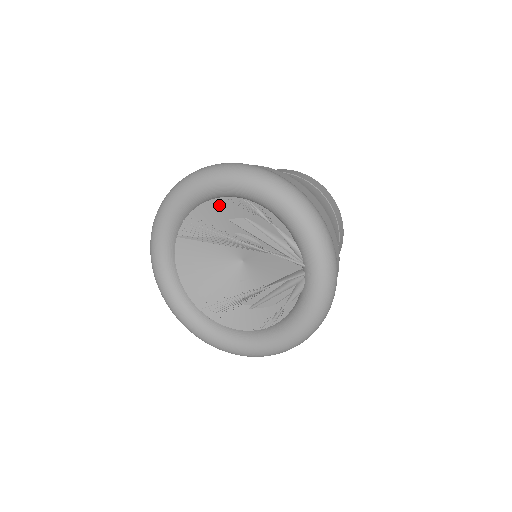
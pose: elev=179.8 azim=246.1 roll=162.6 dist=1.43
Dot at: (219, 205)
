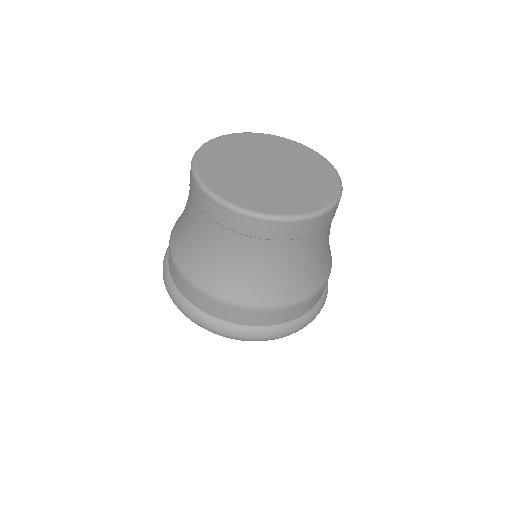
Dot at: occluded
